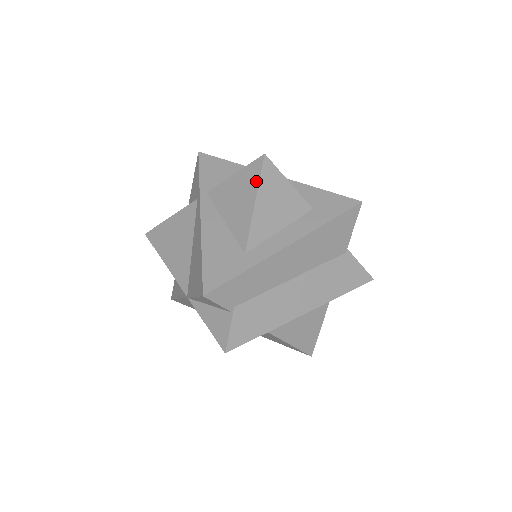
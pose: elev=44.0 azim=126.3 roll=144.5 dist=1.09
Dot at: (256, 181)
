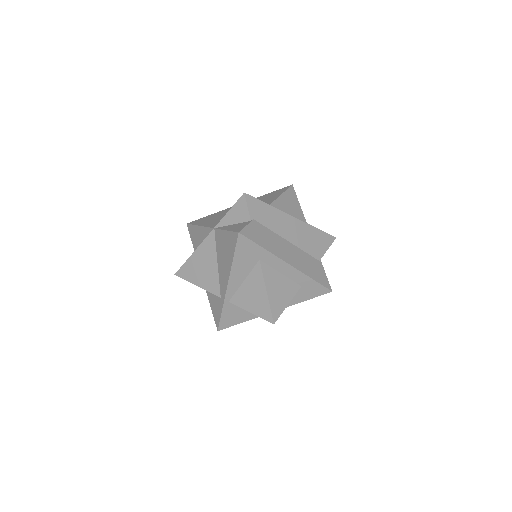
Dot at: (284, 190)
